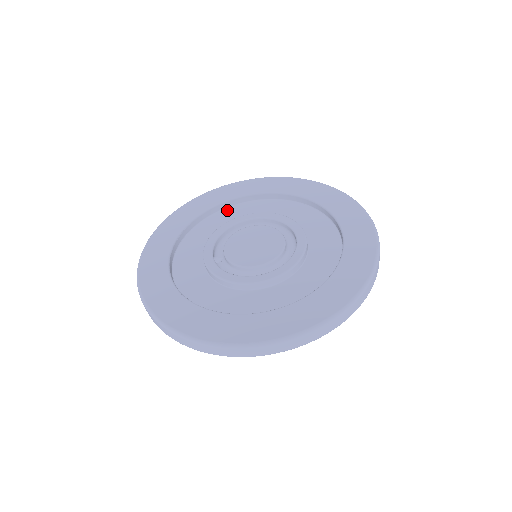
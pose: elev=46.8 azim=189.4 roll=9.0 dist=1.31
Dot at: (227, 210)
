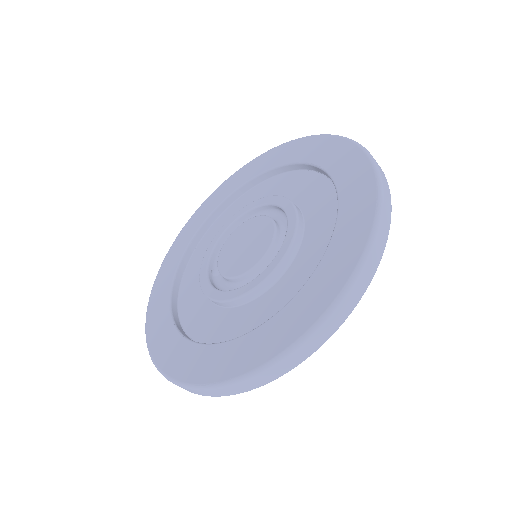
Dot at: (234, 205)
